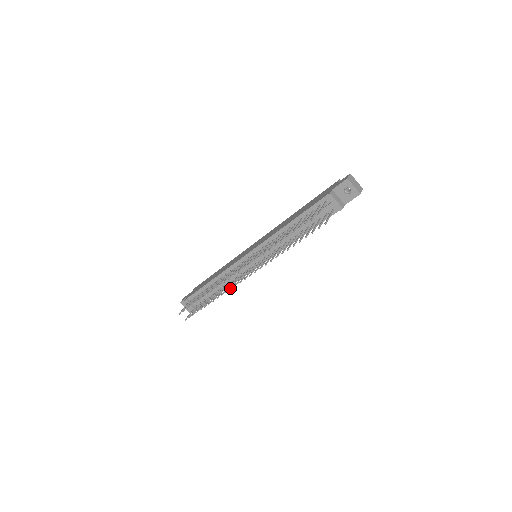
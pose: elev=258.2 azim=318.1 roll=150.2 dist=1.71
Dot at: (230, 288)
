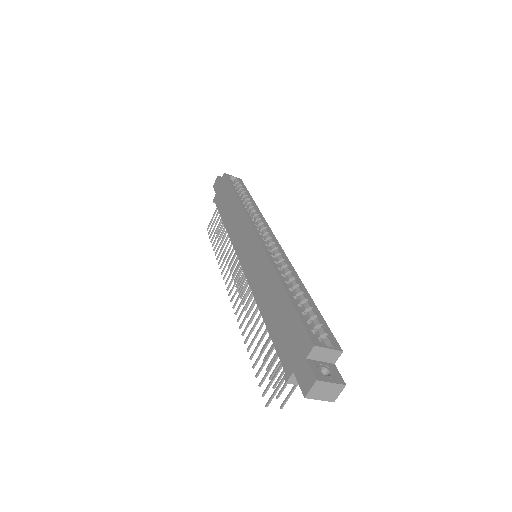
Dot at: occluded
